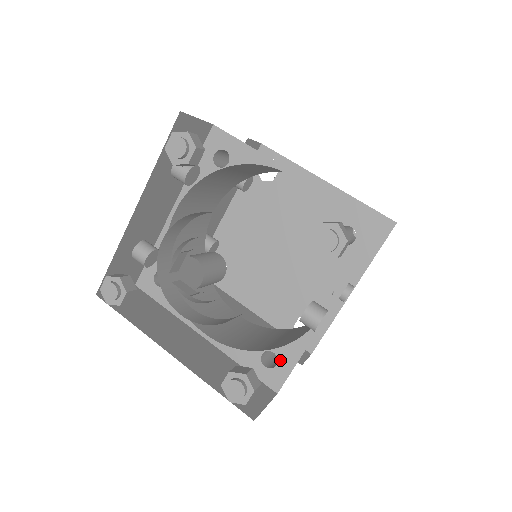
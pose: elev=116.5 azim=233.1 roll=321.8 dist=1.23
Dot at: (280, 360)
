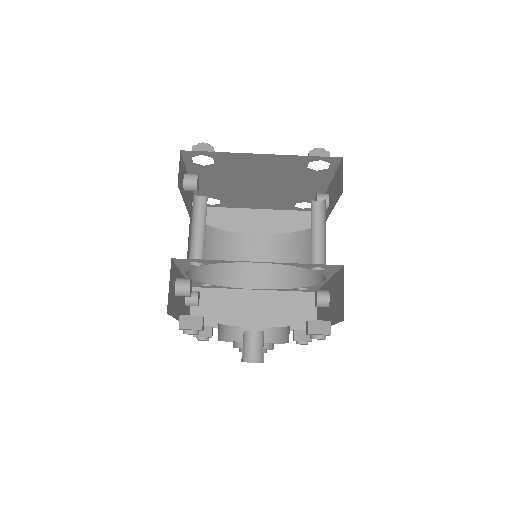
Dot at: (310, 288)
